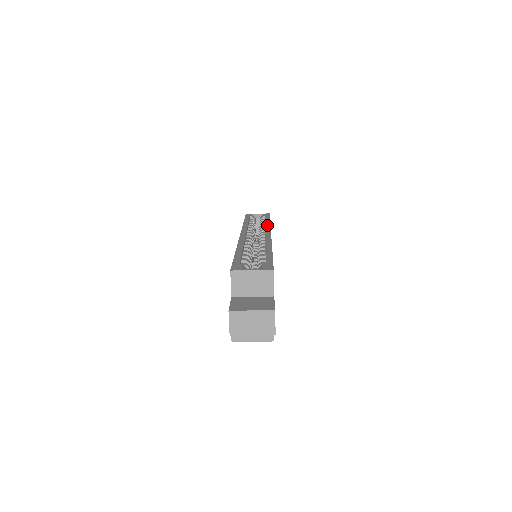
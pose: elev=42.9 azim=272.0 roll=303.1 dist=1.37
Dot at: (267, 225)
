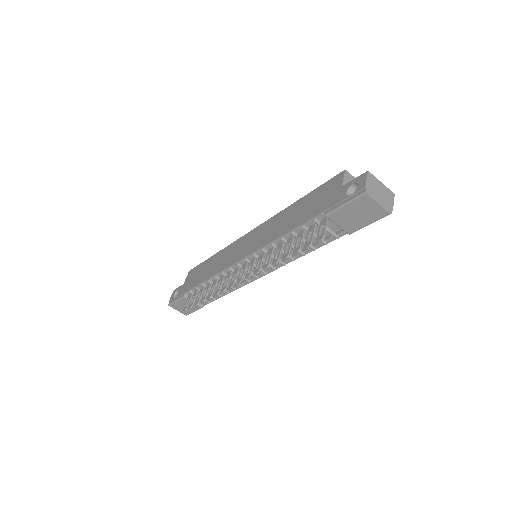
Dot at: occluded
